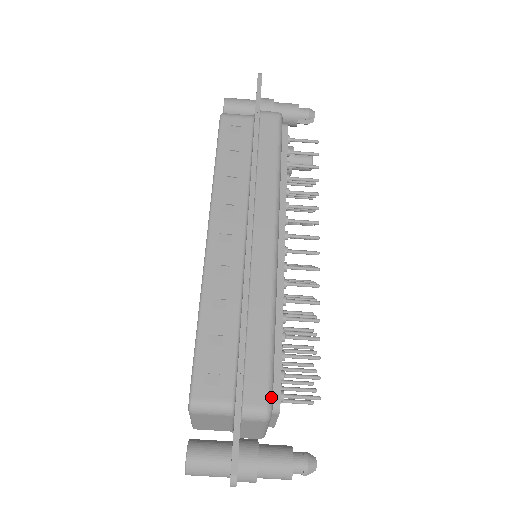
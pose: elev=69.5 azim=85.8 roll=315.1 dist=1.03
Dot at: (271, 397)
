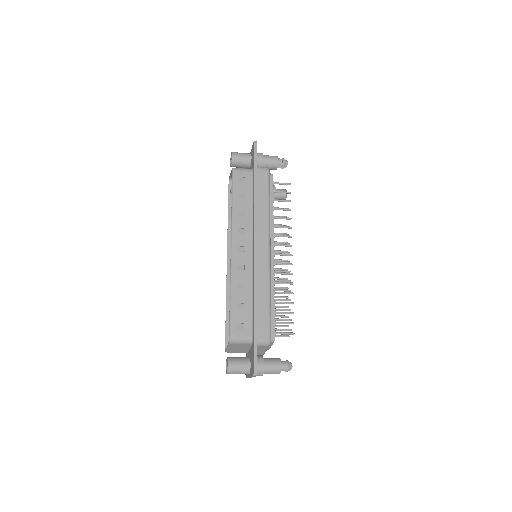
Dot at: occluded
